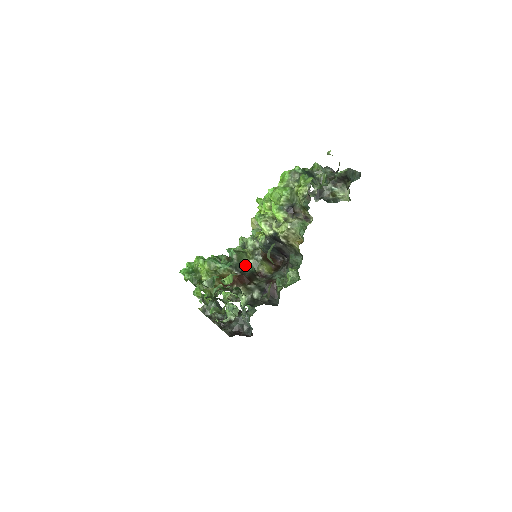
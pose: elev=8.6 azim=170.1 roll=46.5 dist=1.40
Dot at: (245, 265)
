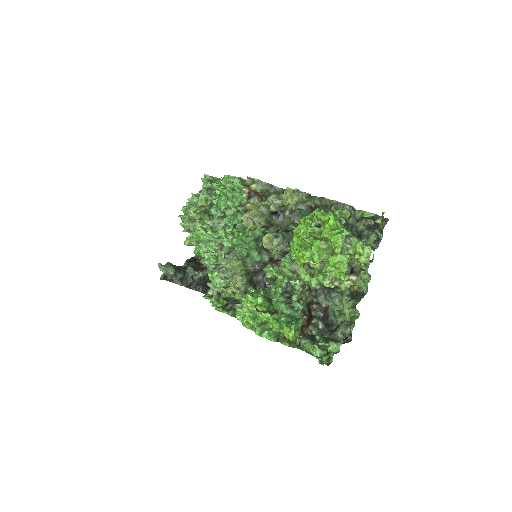
Dot at: occluded
